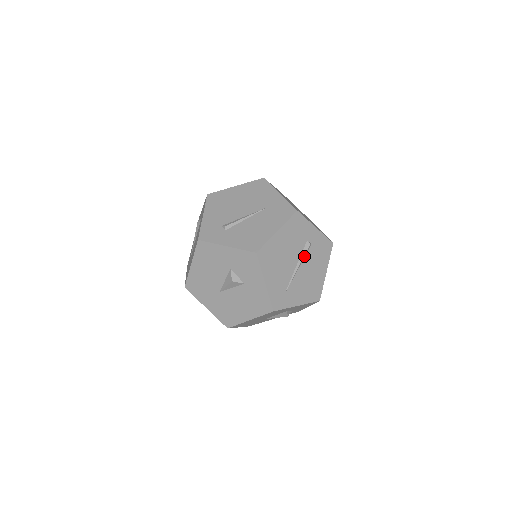
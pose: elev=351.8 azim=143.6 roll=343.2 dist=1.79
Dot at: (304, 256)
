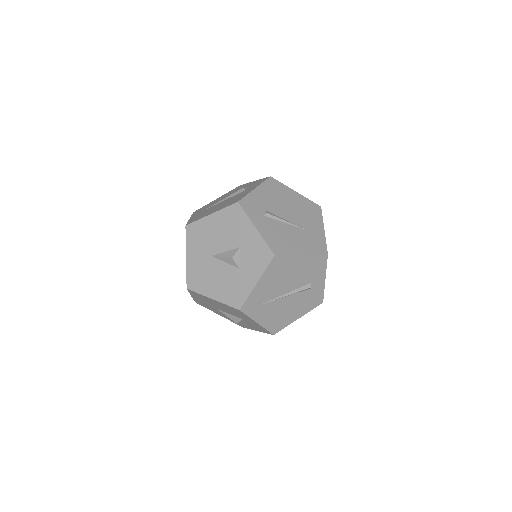
Dot at: (298, 292)
